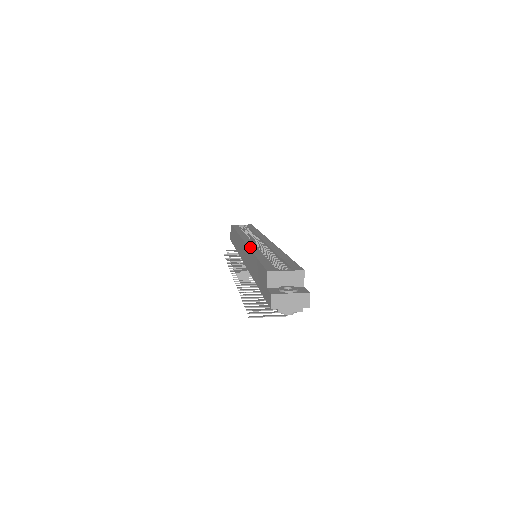
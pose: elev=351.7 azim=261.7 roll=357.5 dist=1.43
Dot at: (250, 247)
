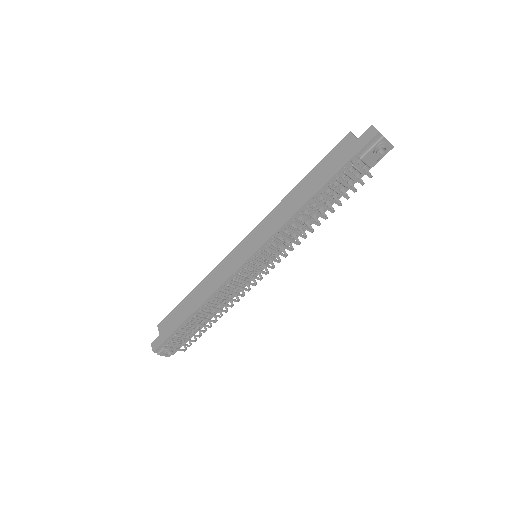
Dot at: (270, 212)
